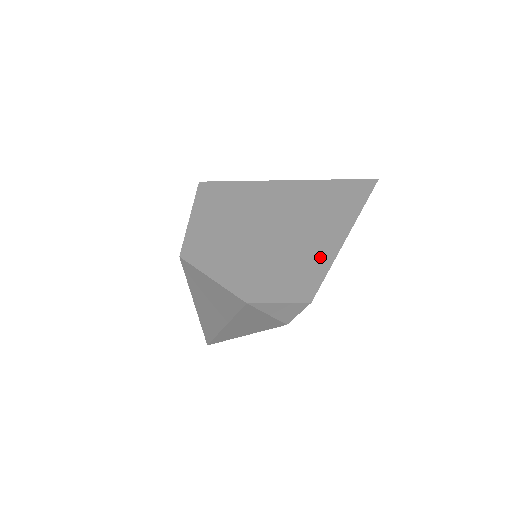
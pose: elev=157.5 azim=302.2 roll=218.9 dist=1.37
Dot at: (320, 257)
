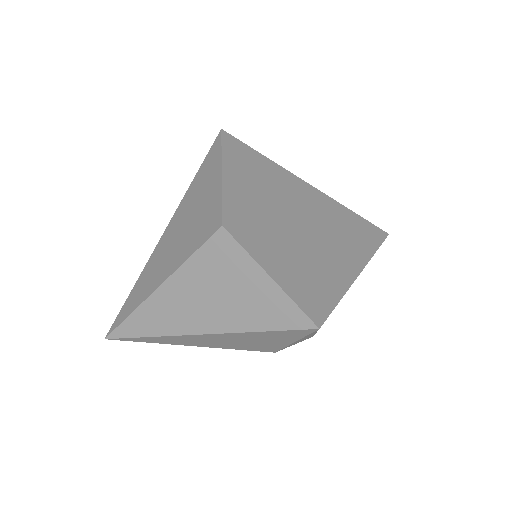
Dot at: occluded
